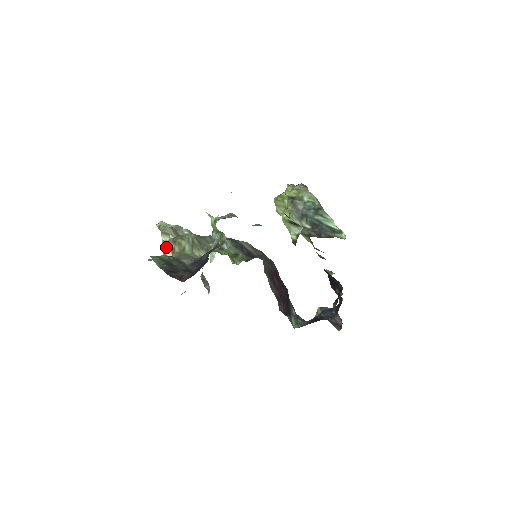
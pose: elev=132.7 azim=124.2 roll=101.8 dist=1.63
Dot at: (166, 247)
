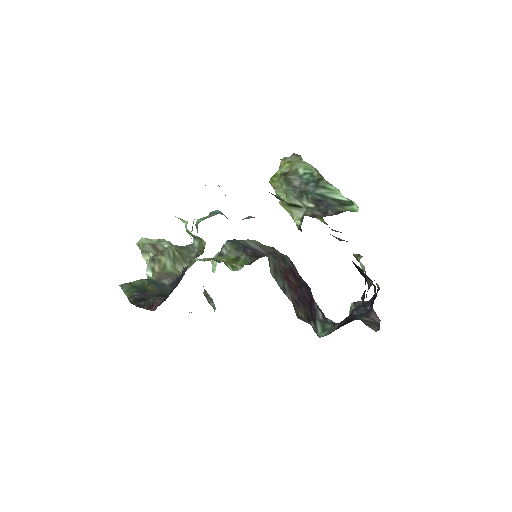
Dot at: (147, 268)
